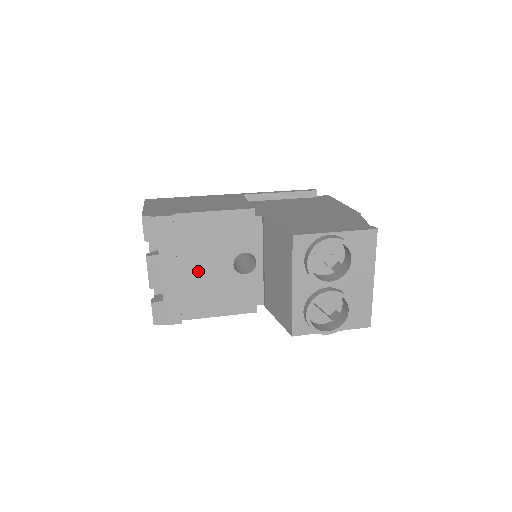
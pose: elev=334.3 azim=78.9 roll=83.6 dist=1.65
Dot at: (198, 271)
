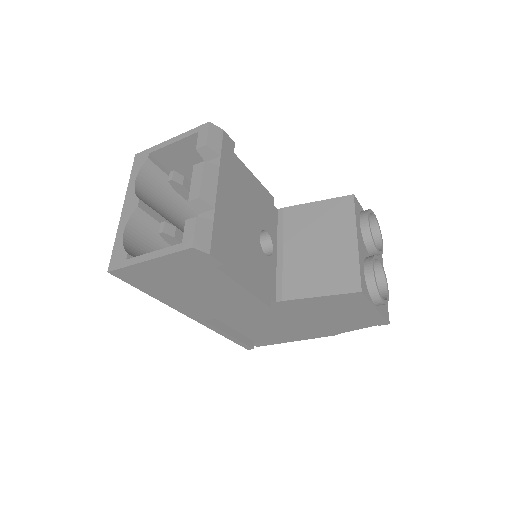
Dot at: (236, 219)
